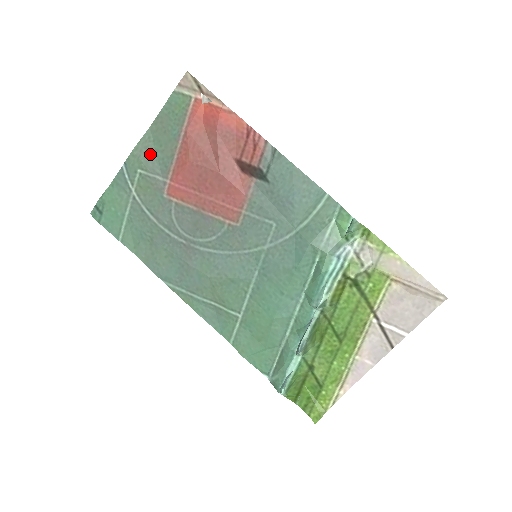
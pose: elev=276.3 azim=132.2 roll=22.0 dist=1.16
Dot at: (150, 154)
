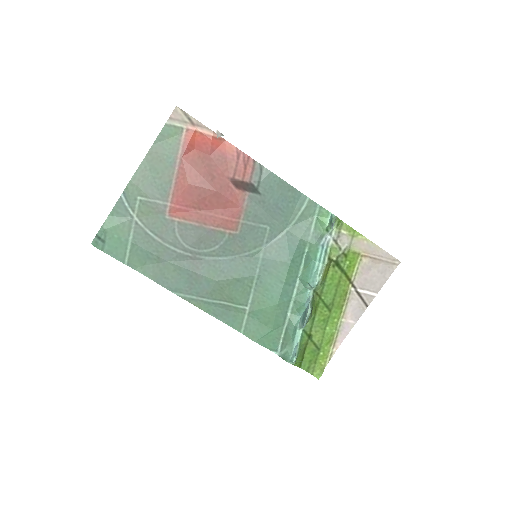
Dot at: (148, 182)
